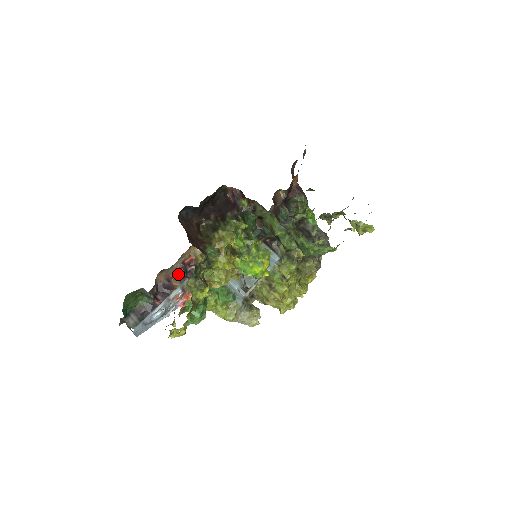
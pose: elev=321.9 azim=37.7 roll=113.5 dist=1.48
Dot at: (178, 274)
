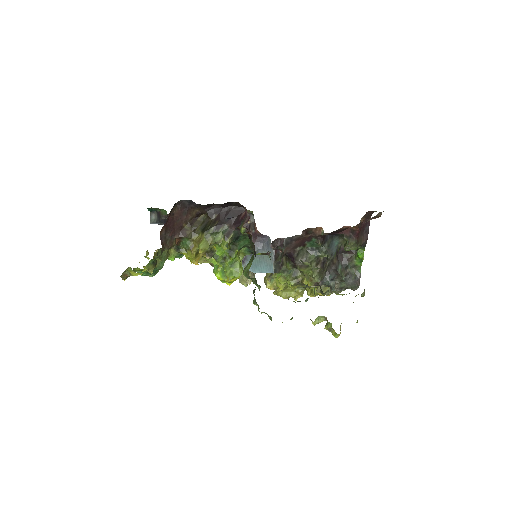
Dot at: occluded
